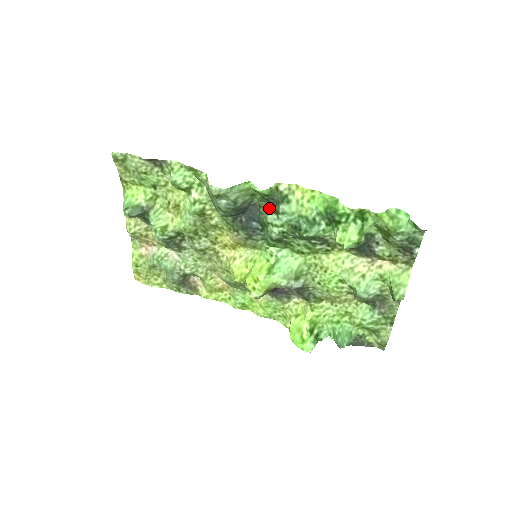
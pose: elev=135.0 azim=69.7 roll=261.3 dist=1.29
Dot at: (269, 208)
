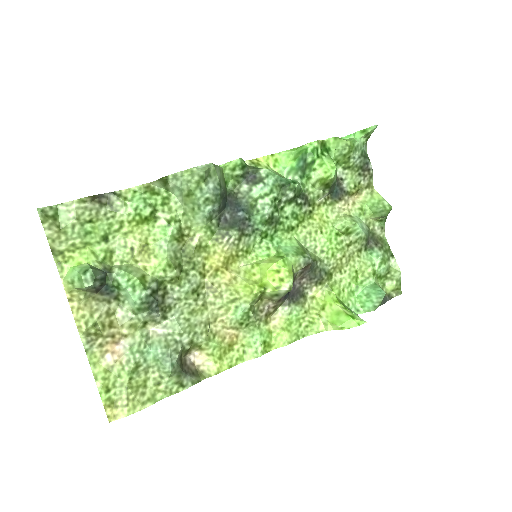
Dot at: (249, 185)
